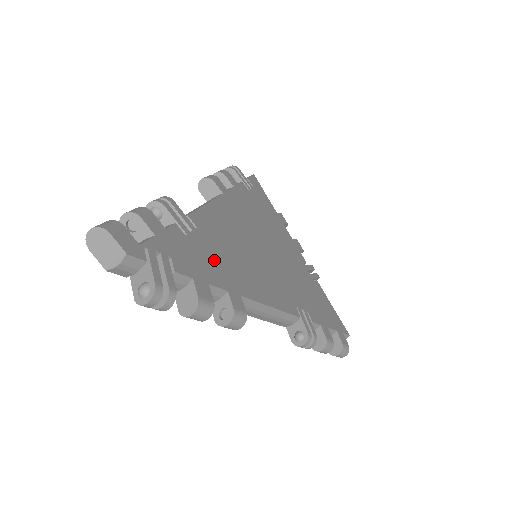
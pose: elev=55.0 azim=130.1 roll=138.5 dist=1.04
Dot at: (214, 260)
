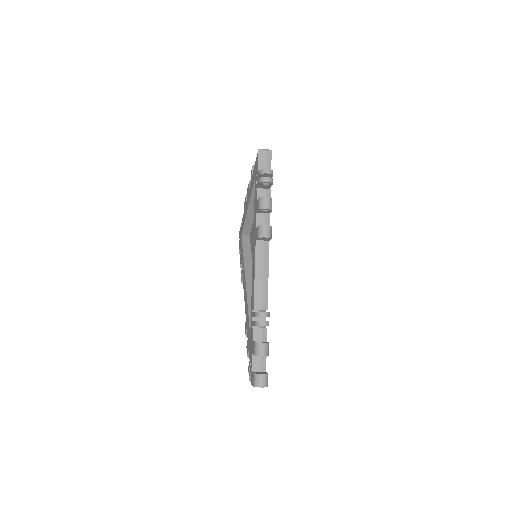
Dot at: occluded
